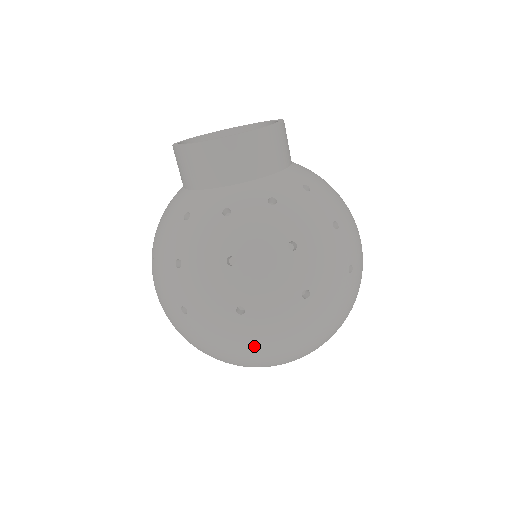
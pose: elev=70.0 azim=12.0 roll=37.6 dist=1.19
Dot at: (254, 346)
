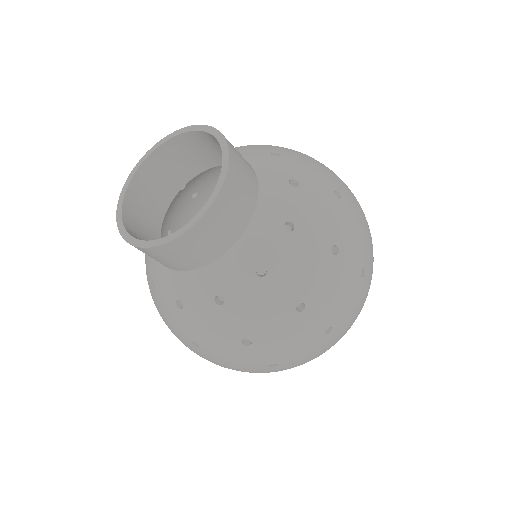
Dot at: occluded
